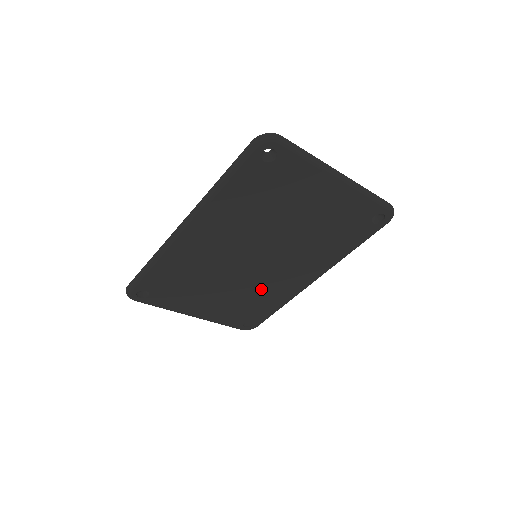
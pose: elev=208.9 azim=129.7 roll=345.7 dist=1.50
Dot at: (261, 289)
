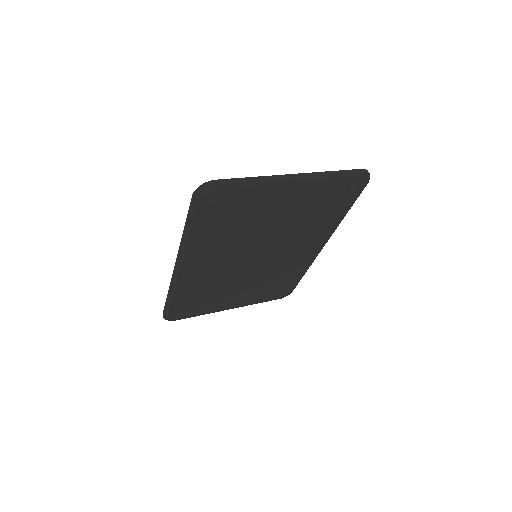
Dot at: (277, 272)
